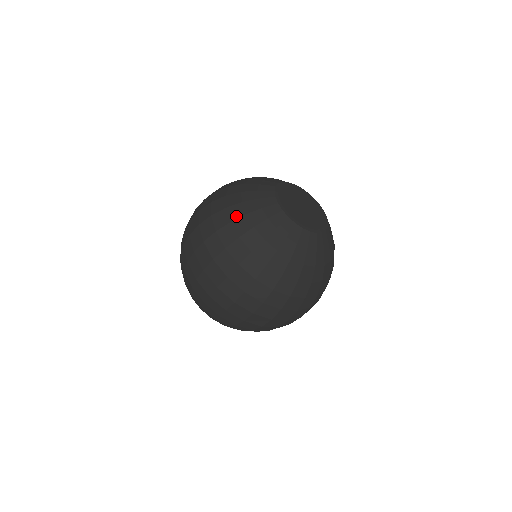
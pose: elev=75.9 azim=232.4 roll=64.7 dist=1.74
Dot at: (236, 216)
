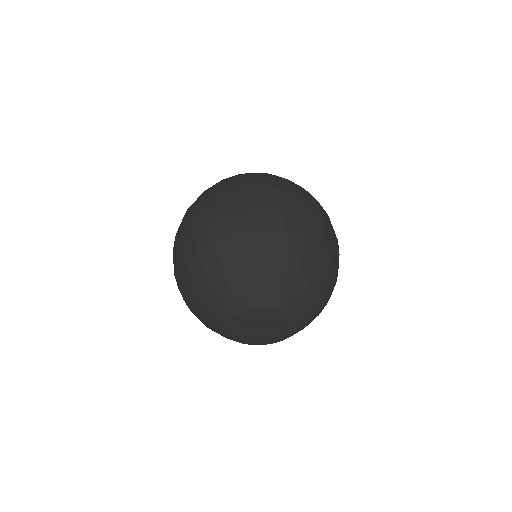
Dot at: (190, 304)
